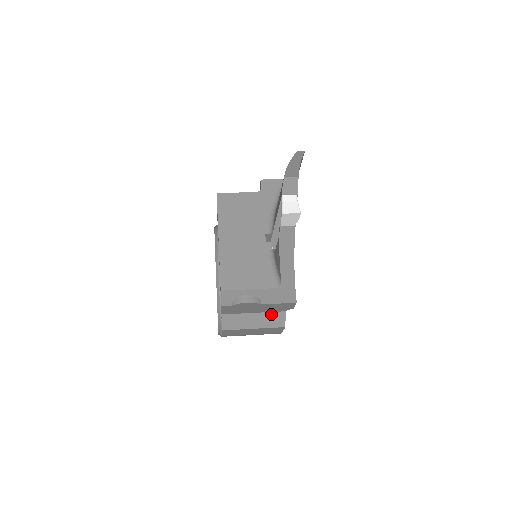
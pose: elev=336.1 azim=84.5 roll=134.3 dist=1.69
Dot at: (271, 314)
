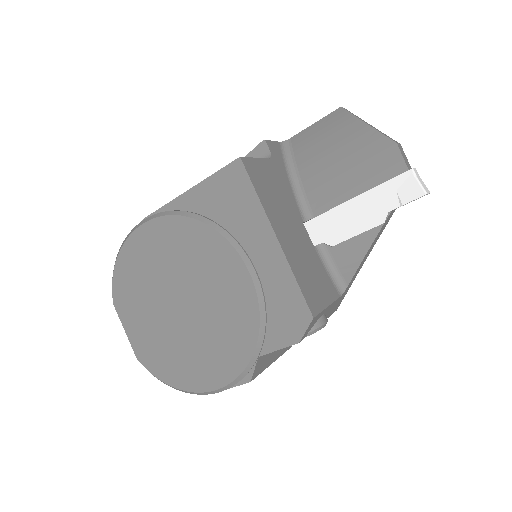
Dot at: occluded
